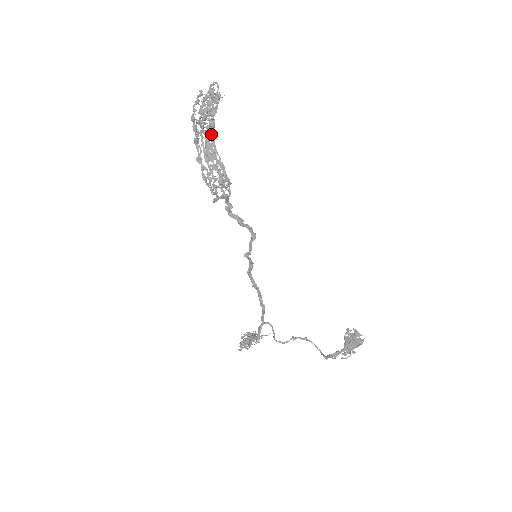
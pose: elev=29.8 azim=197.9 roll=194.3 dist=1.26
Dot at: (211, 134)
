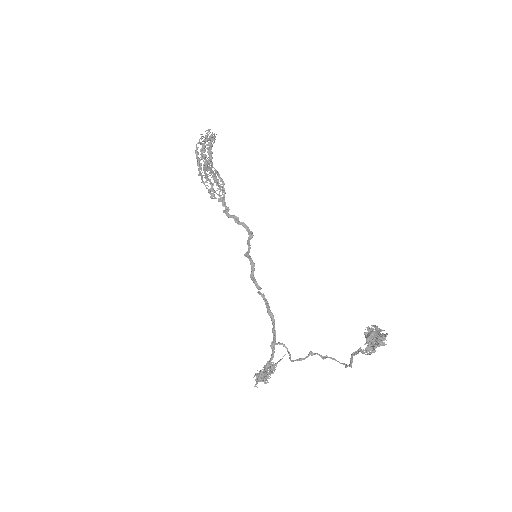
Dot at: (210, 160)
